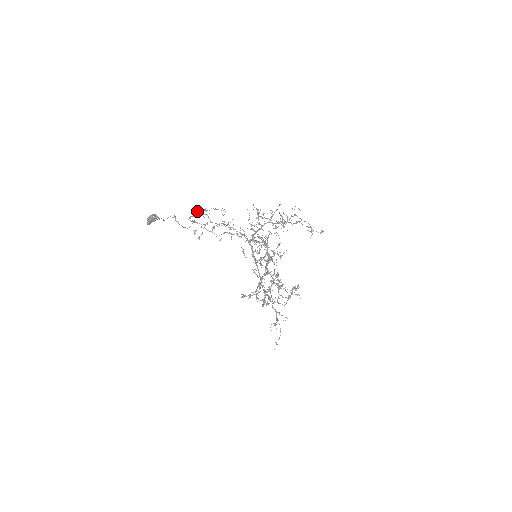
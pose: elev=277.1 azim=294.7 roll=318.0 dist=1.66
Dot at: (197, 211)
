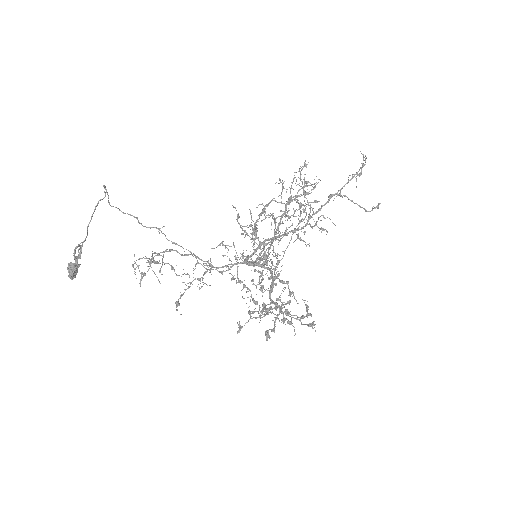
Dot at: (142, 258)
